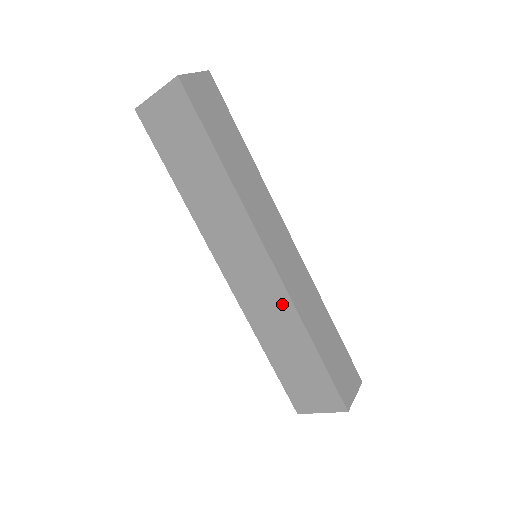
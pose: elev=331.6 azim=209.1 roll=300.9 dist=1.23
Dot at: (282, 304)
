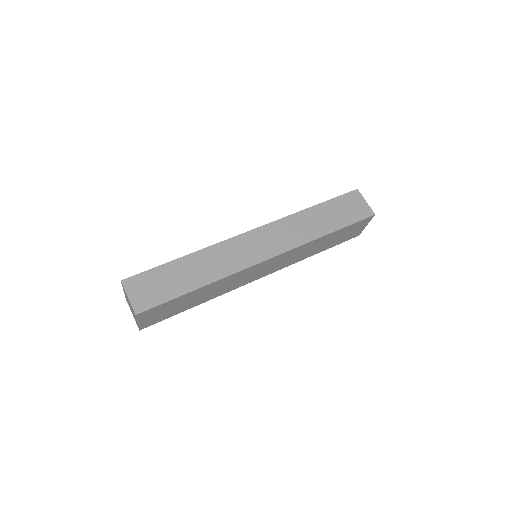
Dot at: (297, 251)
